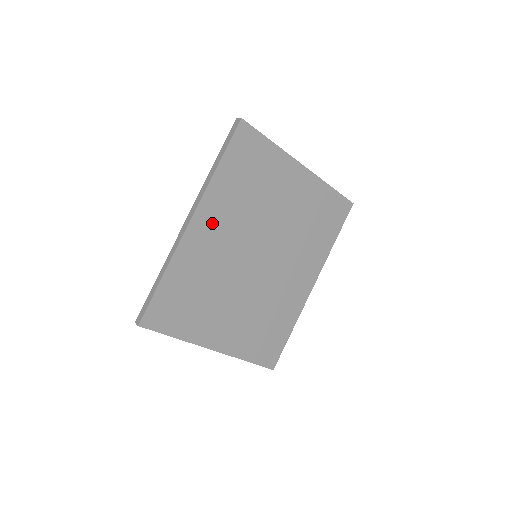
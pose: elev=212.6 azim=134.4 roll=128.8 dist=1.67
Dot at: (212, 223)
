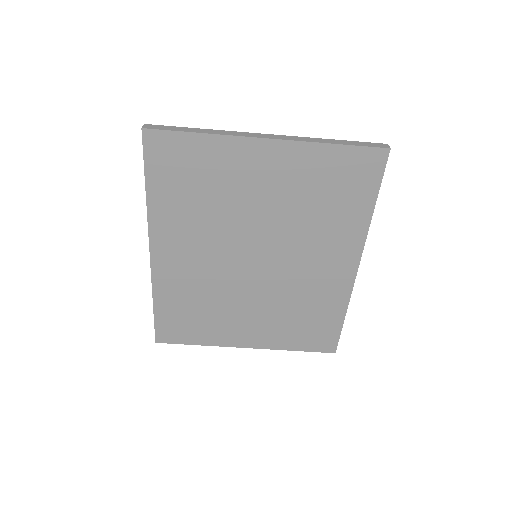
Dot at: (175, 247)
